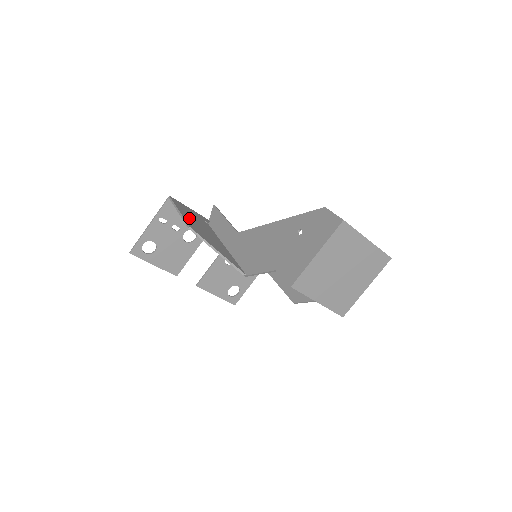
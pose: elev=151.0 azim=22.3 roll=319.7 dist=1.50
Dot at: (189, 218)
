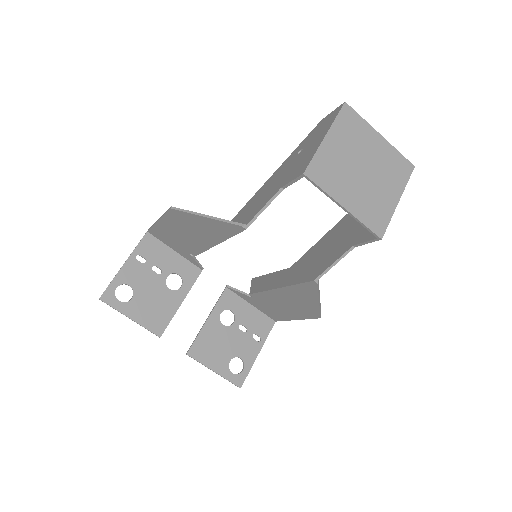
Dot at: (171, 224)
